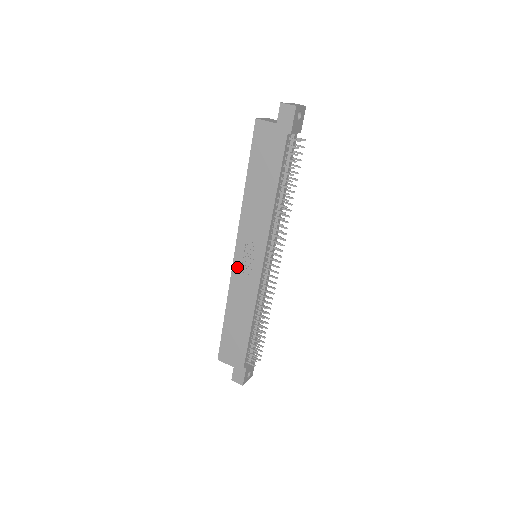
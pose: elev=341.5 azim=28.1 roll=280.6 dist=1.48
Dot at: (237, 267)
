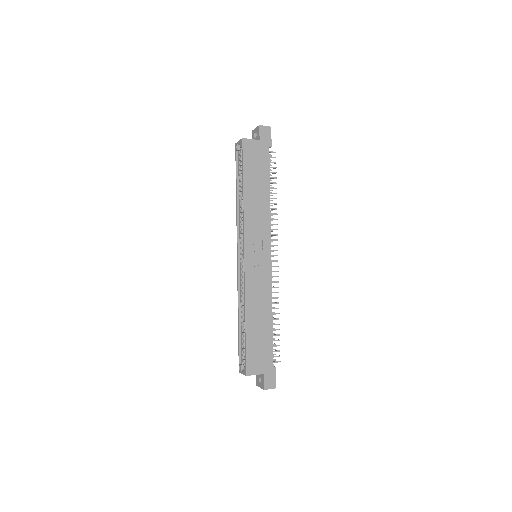
Dot at: (249, 268)
